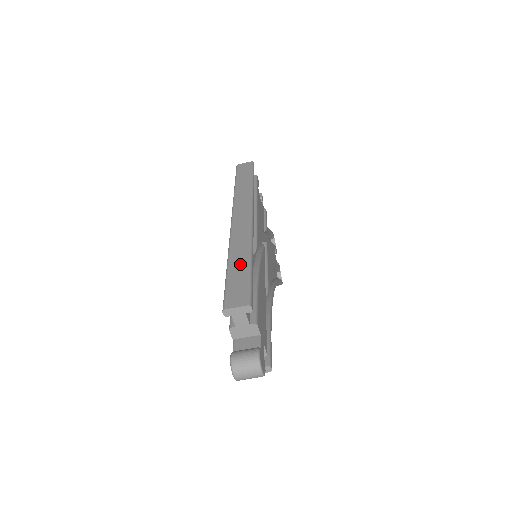
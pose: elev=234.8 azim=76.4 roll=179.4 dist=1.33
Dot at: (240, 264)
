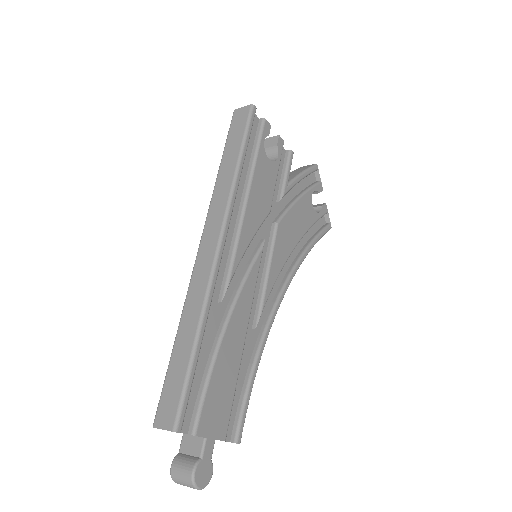
Dot at: (184, 348)
